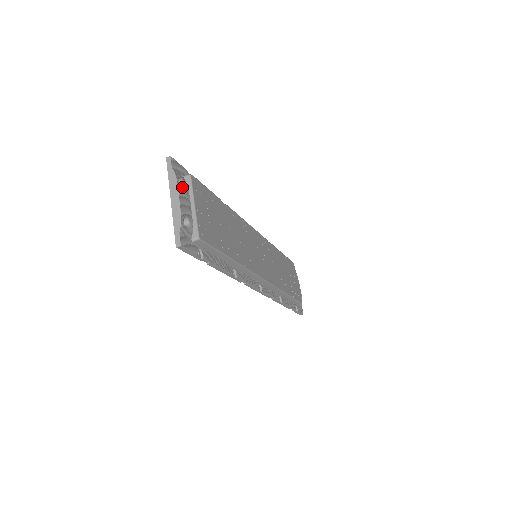
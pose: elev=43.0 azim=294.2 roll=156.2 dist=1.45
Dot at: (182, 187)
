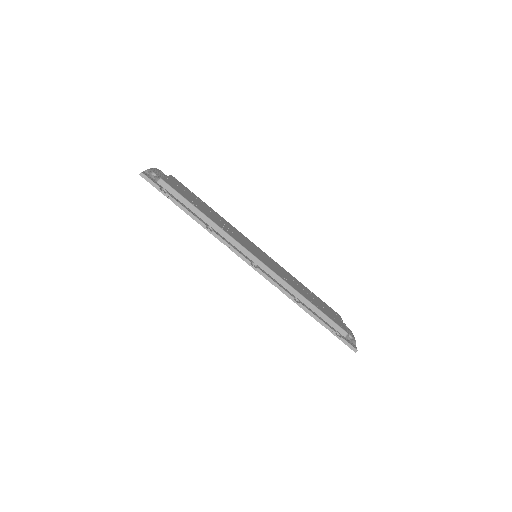
Dot at: (160, 172)
